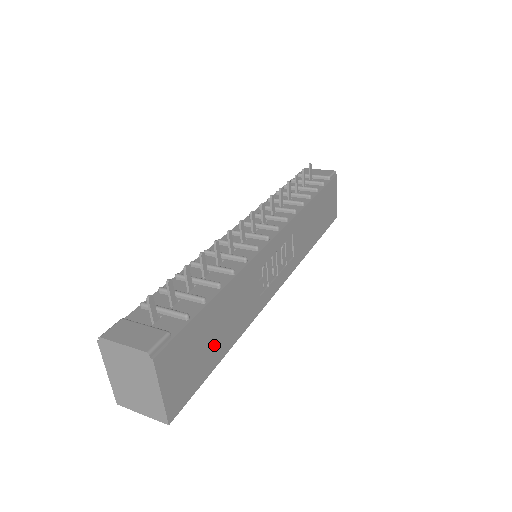
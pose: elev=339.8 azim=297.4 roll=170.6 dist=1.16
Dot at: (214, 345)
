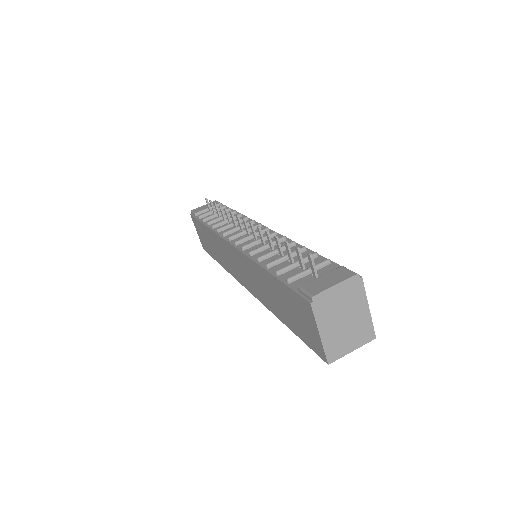
Dot at: occluded
